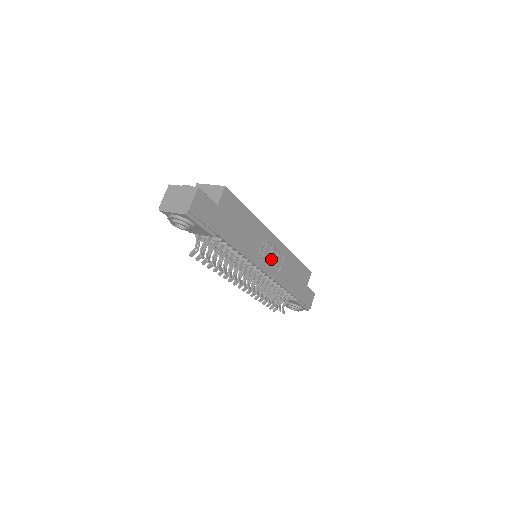
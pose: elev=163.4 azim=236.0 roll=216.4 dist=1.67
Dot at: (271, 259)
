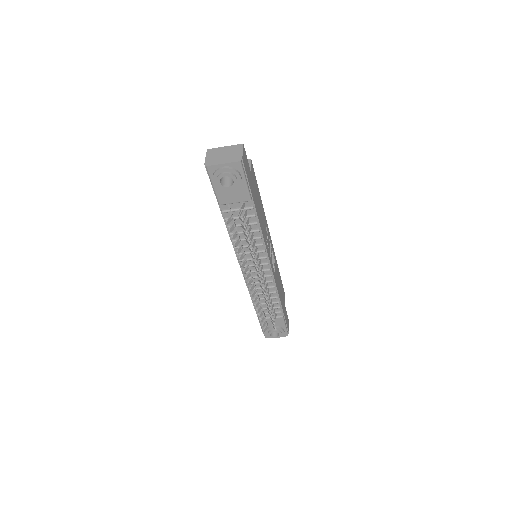
Dot at: (271, 257)
